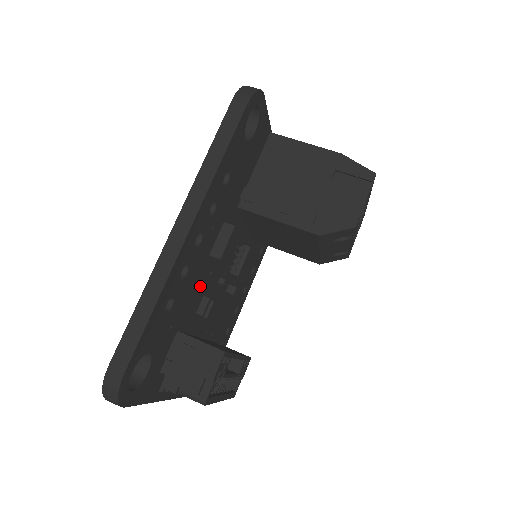
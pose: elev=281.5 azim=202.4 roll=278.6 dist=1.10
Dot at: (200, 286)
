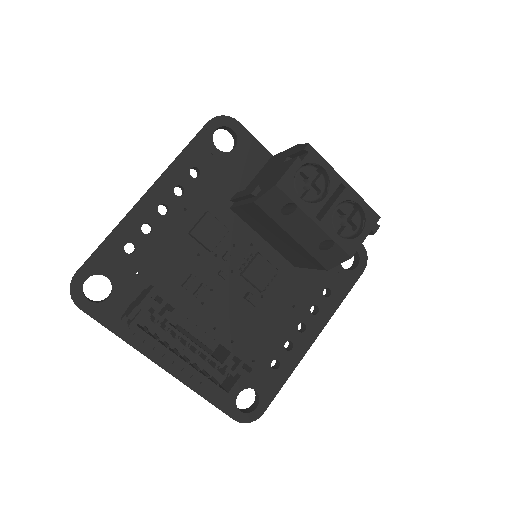
Dot at: (181, 259)
